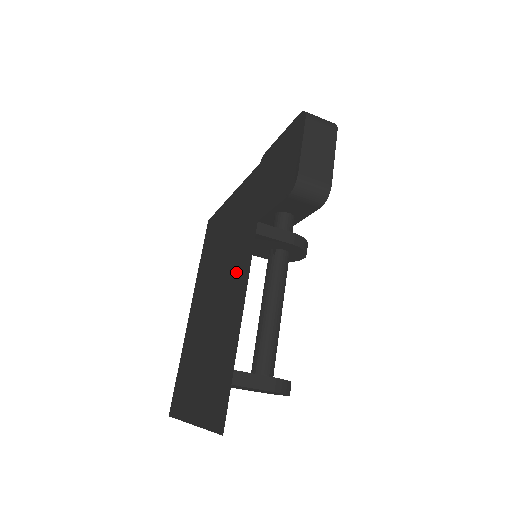
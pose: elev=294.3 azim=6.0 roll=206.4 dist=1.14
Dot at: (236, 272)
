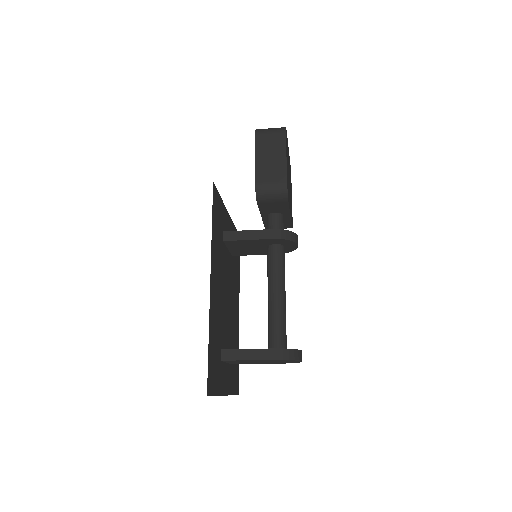
Dot at: (217, 276)
